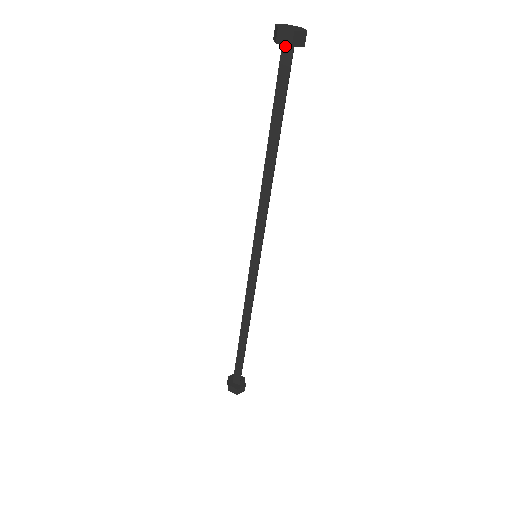
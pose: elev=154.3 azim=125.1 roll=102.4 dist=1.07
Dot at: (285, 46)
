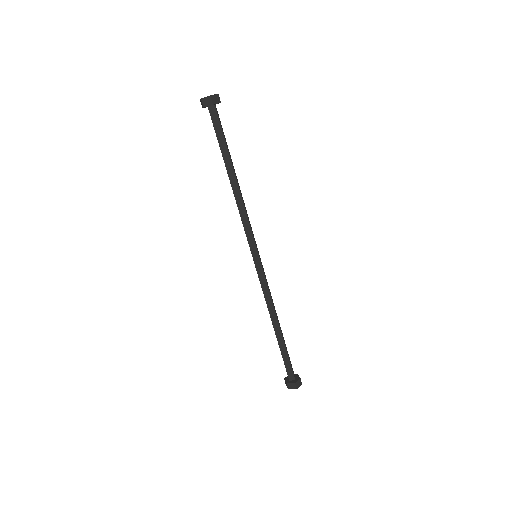
Dot at: (210, 107)
